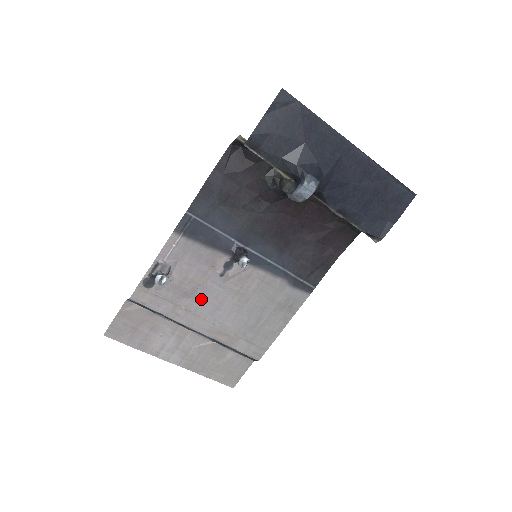
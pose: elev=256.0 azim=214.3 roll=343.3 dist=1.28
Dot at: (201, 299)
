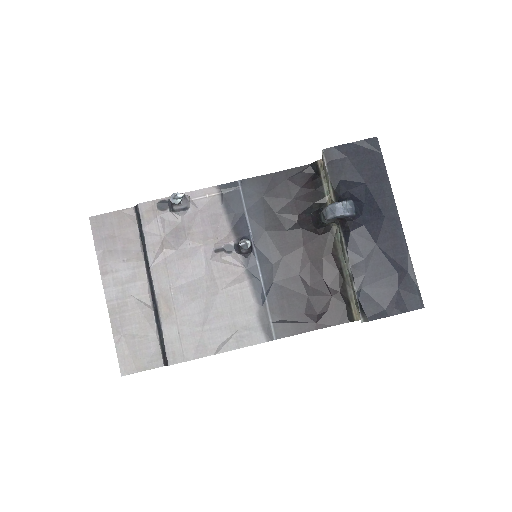
Dot at: (183, 256)
